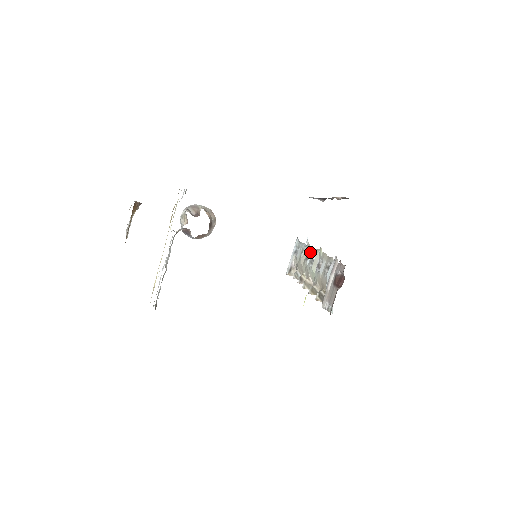
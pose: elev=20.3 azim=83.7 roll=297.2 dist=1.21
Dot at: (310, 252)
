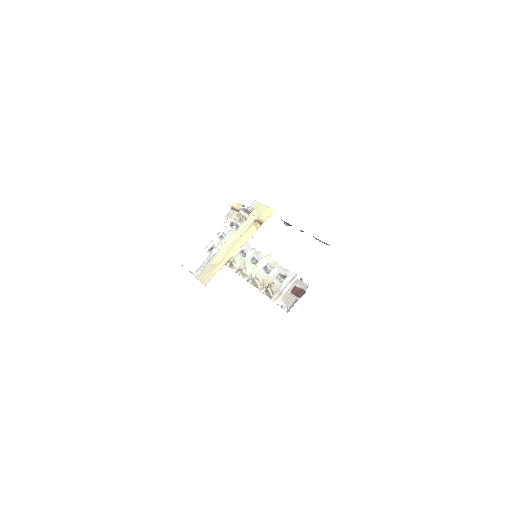
Dot at: (251, 250)
